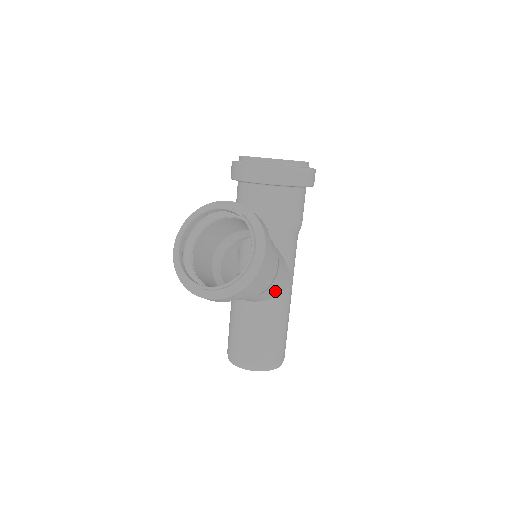
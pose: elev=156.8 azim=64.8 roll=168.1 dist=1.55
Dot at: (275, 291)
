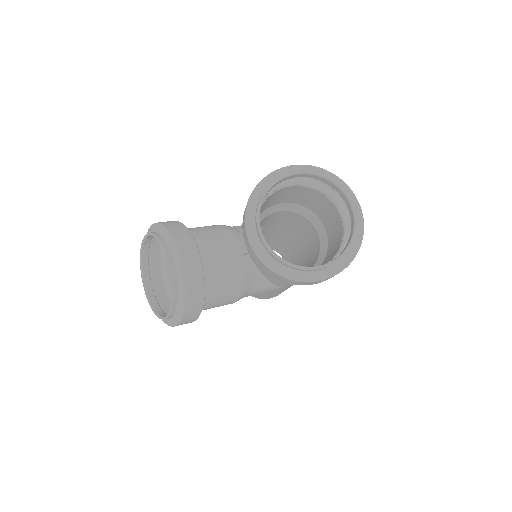
Dot at: occluded
